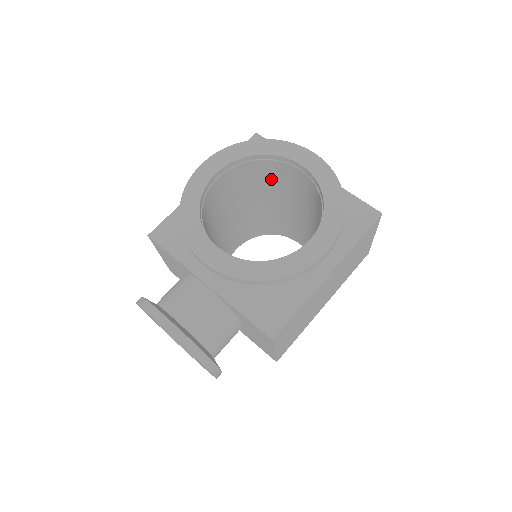
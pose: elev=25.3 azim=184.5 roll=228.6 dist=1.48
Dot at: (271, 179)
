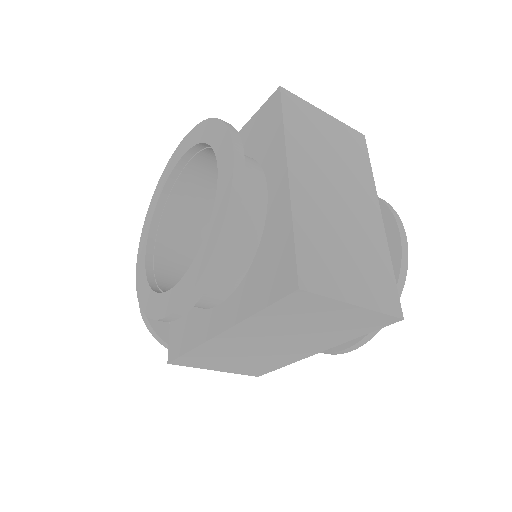
Dot at: occluded
